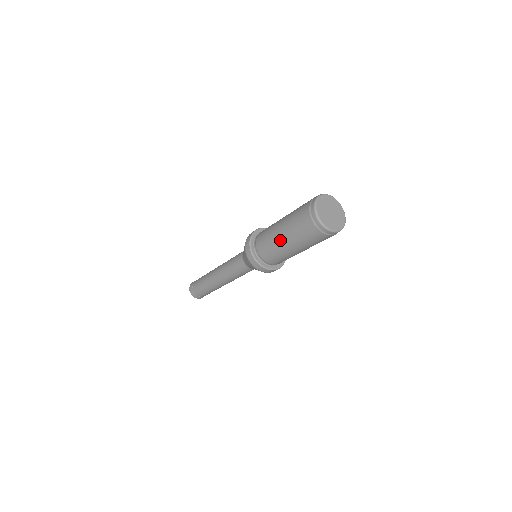
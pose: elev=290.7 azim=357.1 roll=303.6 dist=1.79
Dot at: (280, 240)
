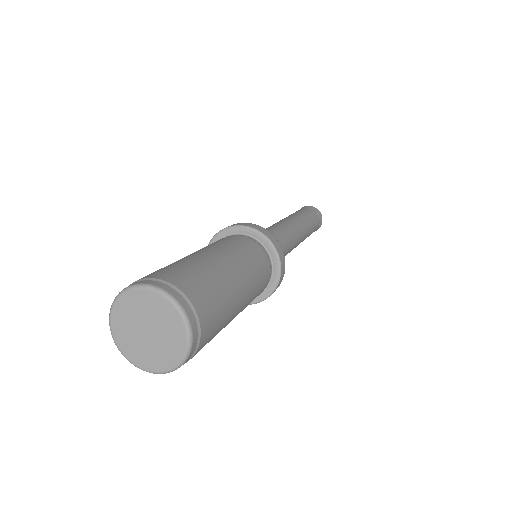
Dot at: occluded
